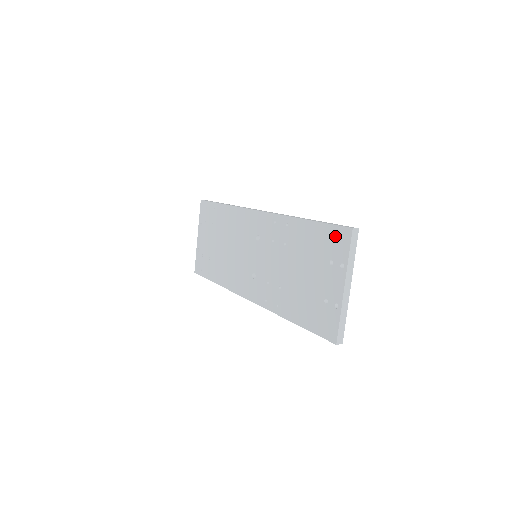
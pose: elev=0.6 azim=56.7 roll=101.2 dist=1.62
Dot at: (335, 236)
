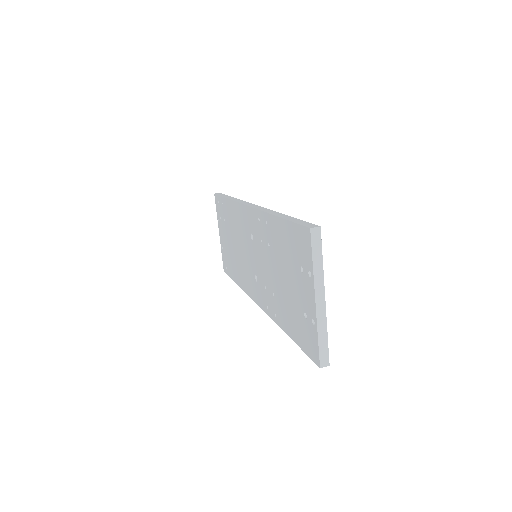
Dot at: (299, 238)
